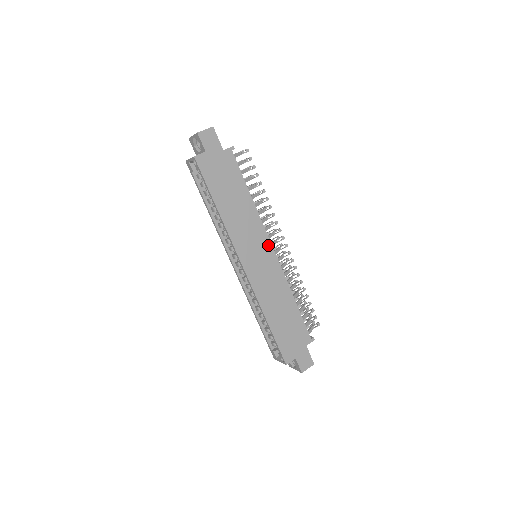
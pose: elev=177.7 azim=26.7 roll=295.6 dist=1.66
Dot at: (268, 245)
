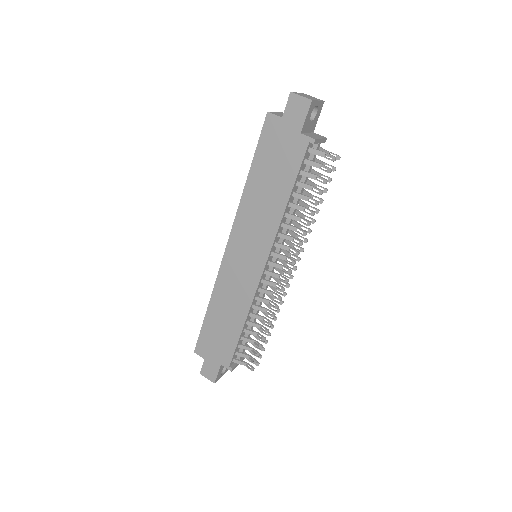
Dot at: (263, 259)
